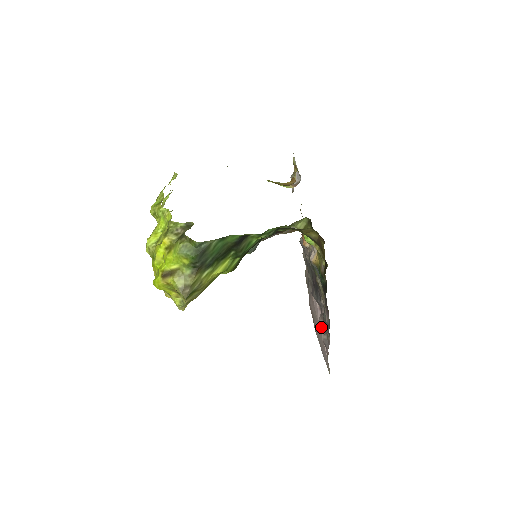
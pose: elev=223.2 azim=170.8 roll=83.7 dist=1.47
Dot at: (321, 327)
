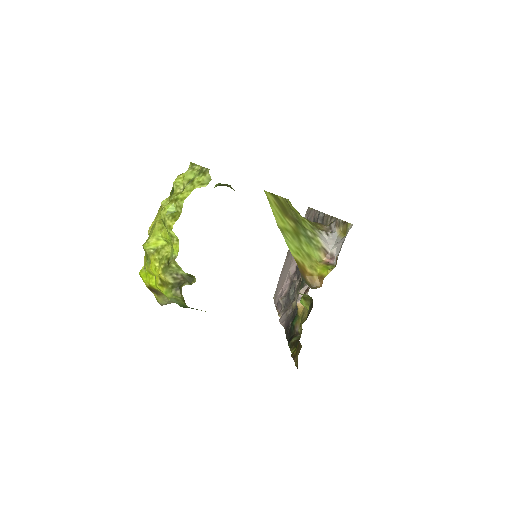
Dot at: (287, 280)
